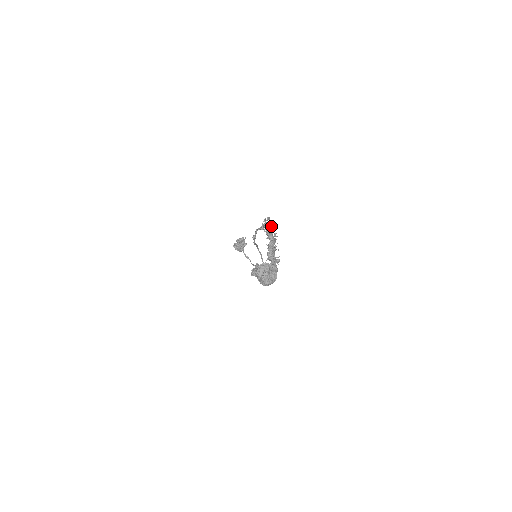
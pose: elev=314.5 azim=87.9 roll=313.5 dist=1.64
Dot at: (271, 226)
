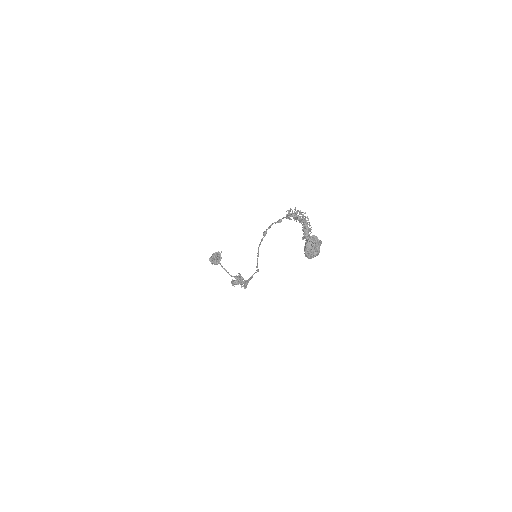
Dot at: (303, 212)
